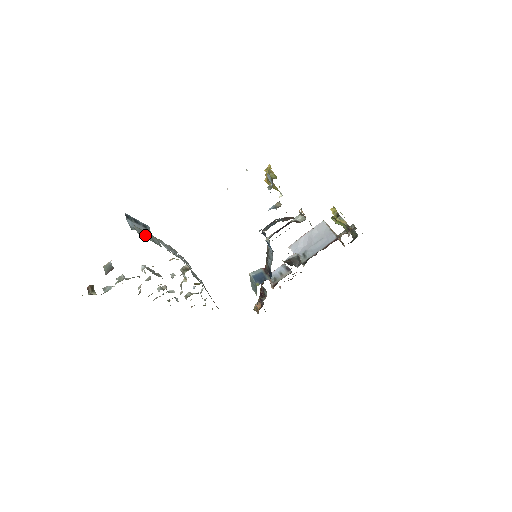
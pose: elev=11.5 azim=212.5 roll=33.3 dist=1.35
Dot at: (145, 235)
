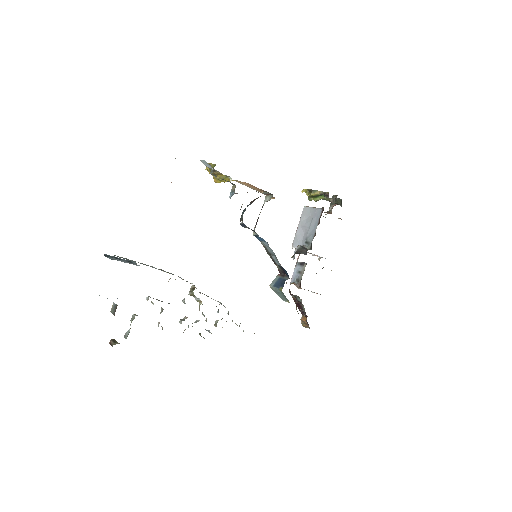
Dot at: (127, 259)
